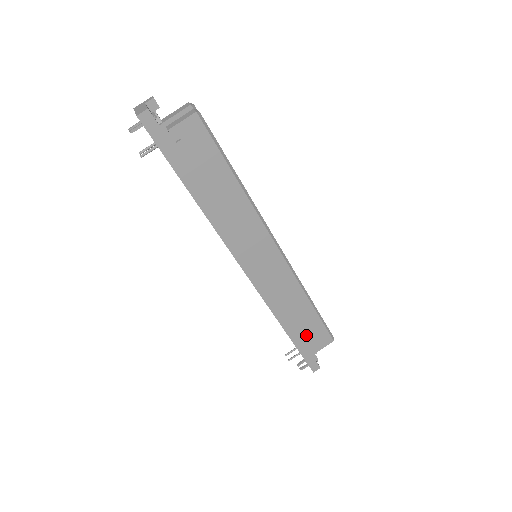
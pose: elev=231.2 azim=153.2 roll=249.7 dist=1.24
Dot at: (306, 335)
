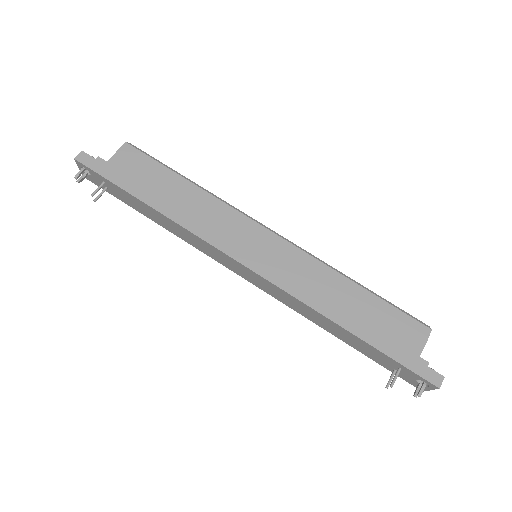
Dot at: (381, 328)
